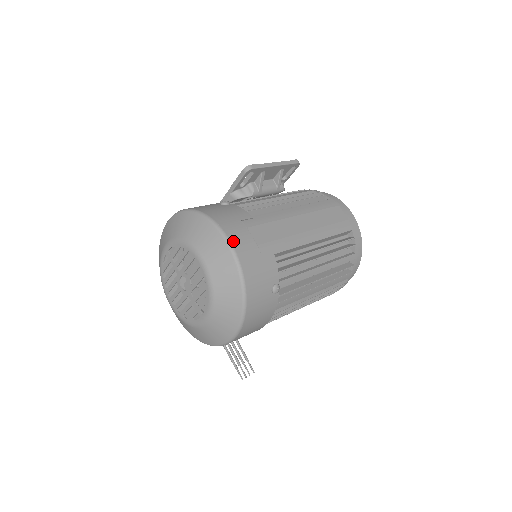
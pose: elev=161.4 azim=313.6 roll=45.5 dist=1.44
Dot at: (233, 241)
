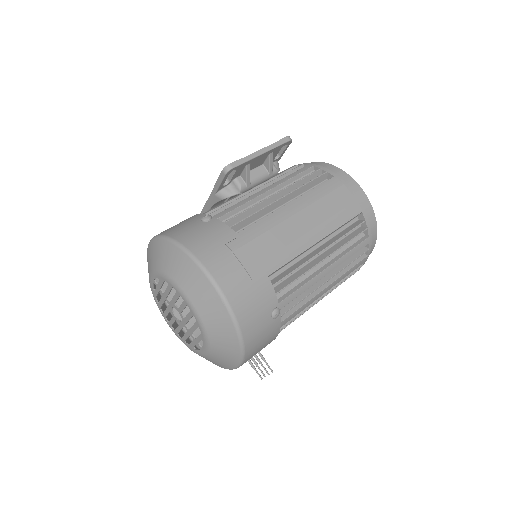
Dot at: (217, 277)
